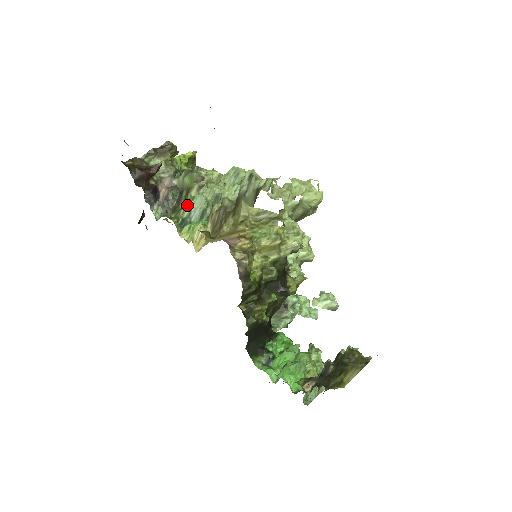
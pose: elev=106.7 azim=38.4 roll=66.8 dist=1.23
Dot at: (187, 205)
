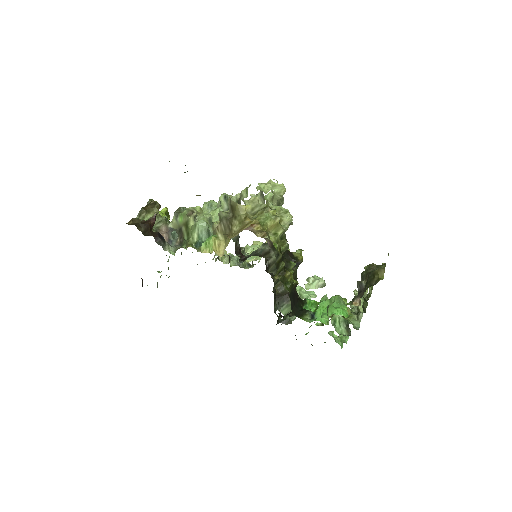
Dot at: (193, 232)
